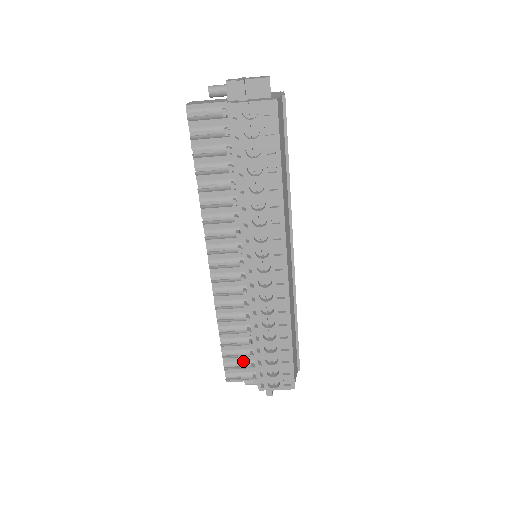
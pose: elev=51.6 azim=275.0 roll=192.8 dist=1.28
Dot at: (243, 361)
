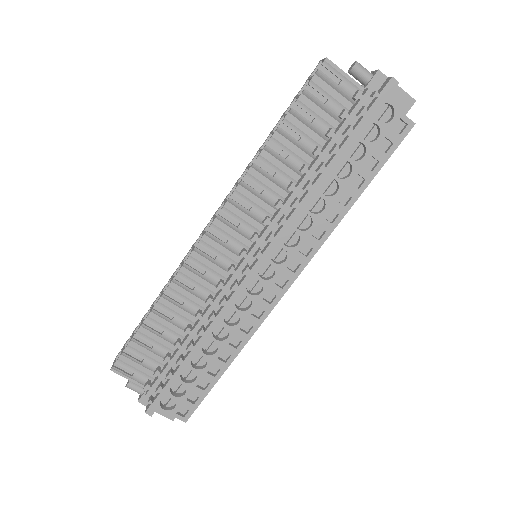
Dot at: (151, 358)
